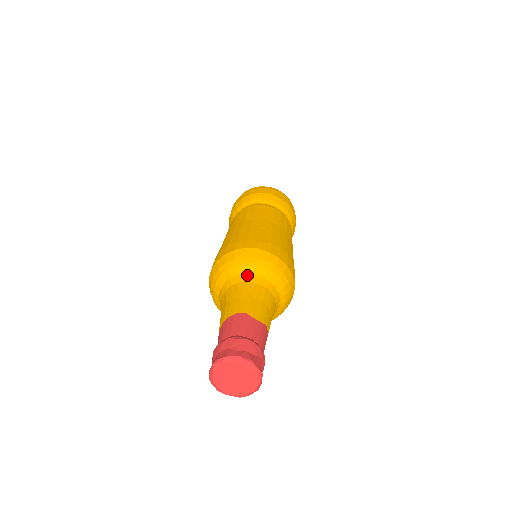
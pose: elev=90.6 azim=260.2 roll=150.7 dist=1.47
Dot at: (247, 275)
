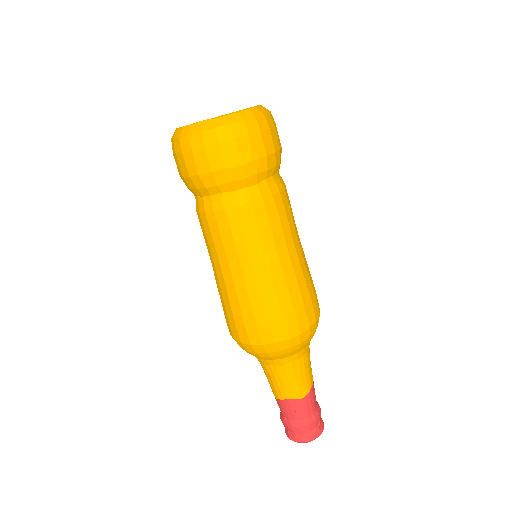
Dot at: (276, 361)
